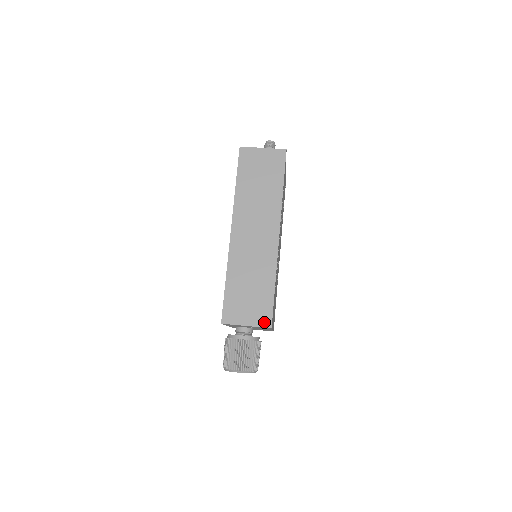
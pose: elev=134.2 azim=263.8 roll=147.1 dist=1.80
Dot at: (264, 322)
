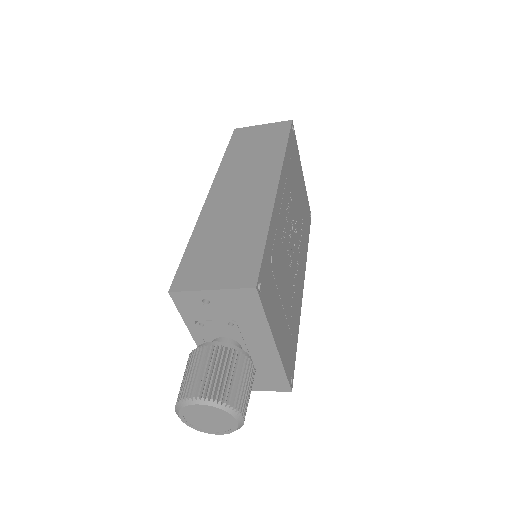
Dot at: (243, 281)
